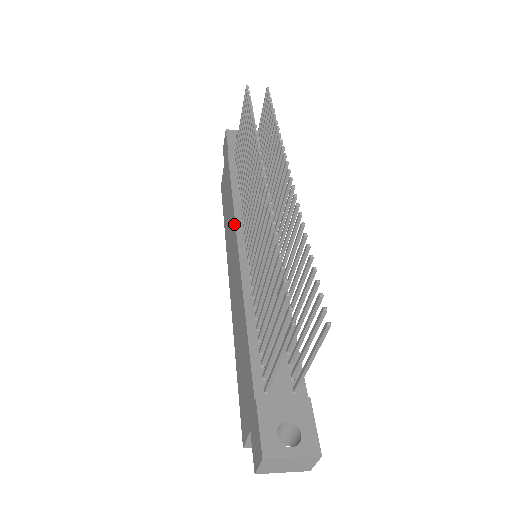
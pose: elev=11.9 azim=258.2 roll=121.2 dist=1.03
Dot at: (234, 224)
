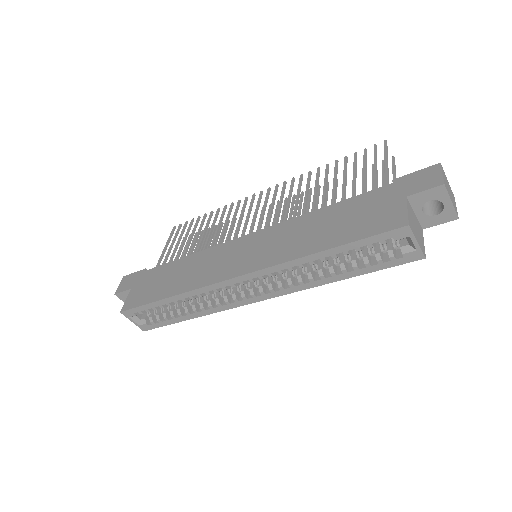
Dot at: (222, 245)
